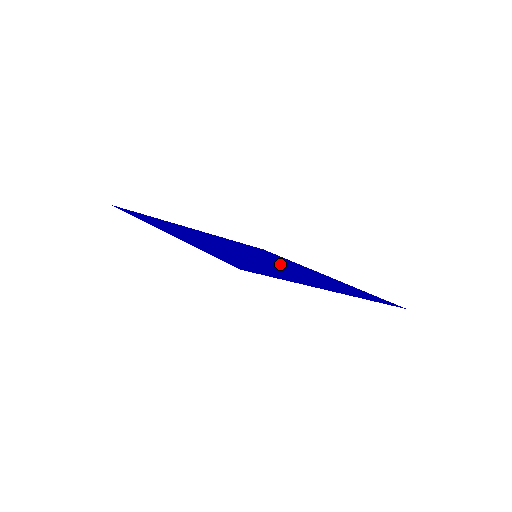
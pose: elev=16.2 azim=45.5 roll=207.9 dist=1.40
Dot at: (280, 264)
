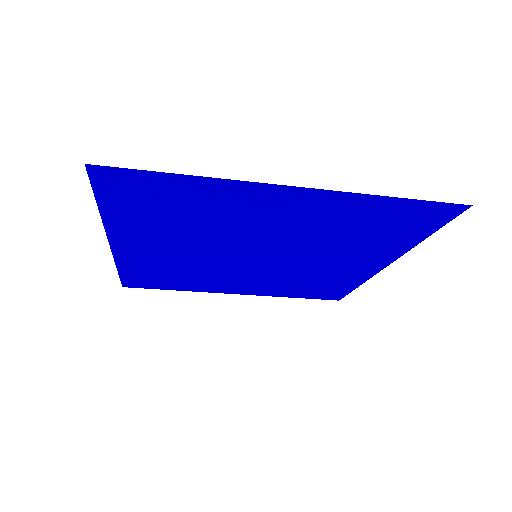
Dot at: (284, 250)
